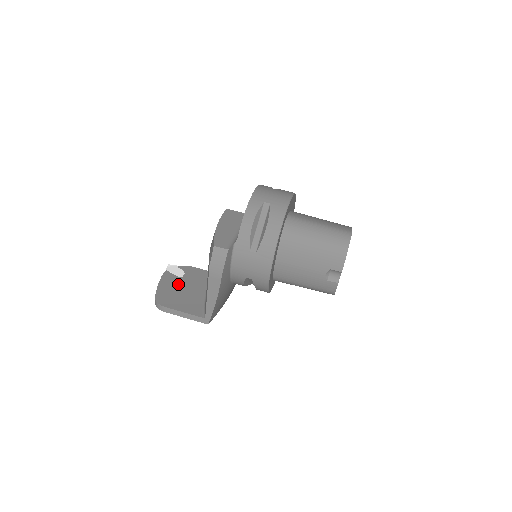
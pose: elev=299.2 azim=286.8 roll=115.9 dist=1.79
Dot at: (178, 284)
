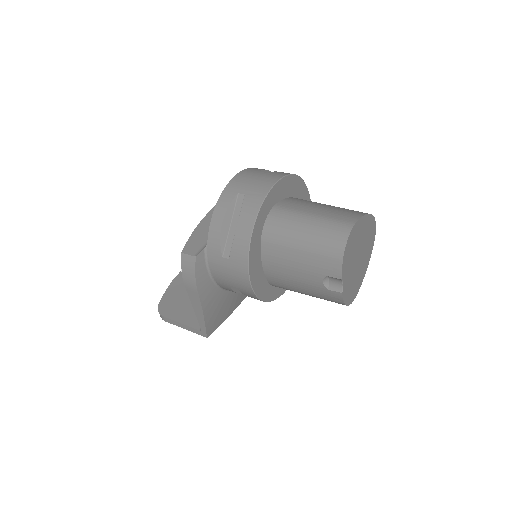
Dot at: occluded
